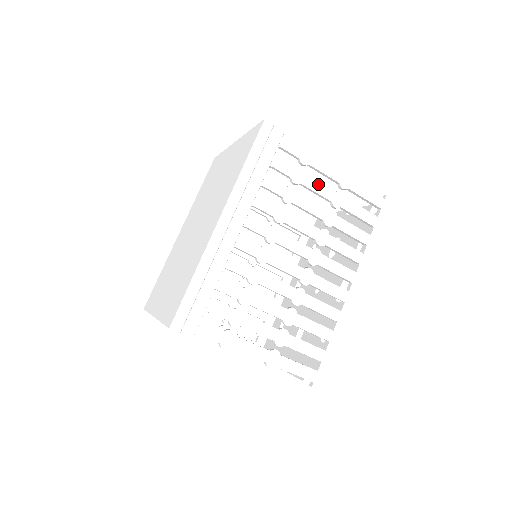
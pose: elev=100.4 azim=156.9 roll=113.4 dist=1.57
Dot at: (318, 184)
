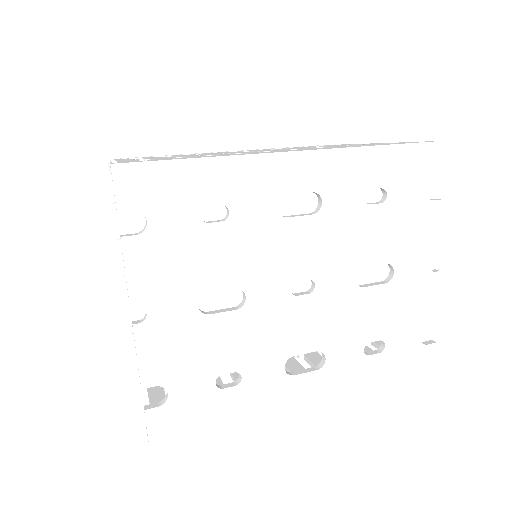
Dot at: occluded
